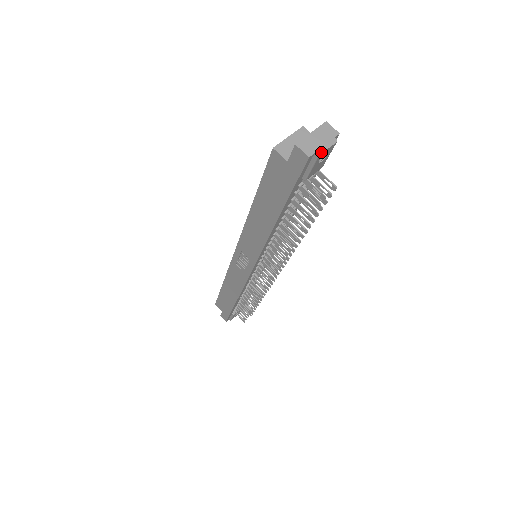
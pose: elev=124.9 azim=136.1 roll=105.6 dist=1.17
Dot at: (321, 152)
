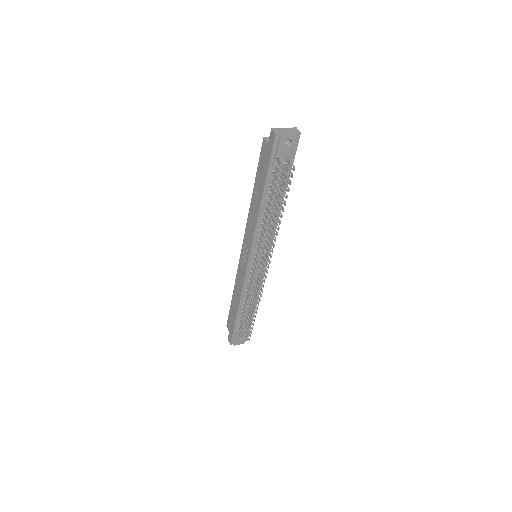
Dot at: (284, 135)
